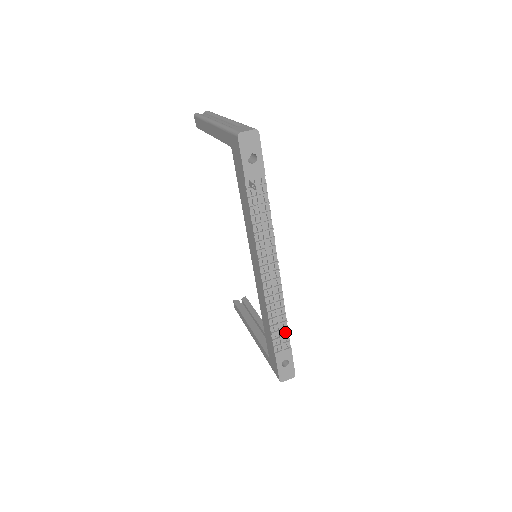
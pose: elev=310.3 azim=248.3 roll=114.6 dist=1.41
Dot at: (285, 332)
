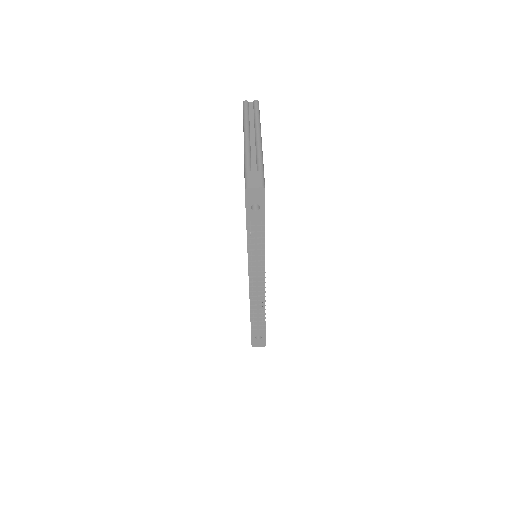
Dot at: (263, 319)
